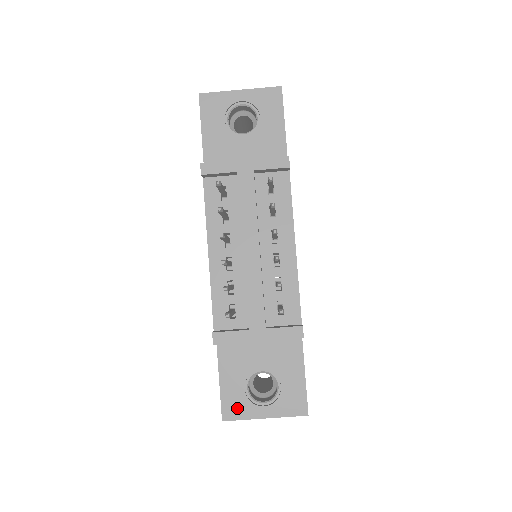
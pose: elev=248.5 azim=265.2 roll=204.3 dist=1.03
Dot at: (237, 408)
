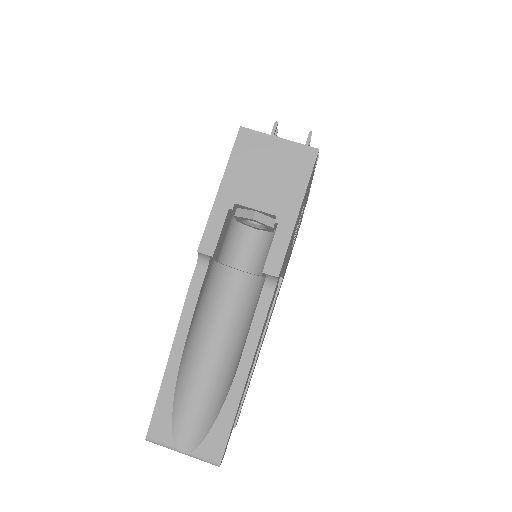
Dot at: occluded
